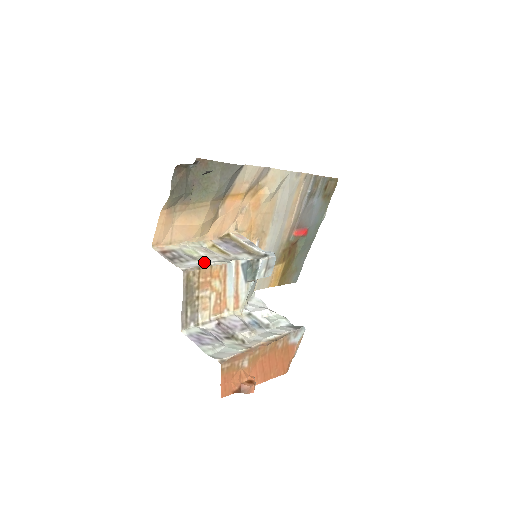
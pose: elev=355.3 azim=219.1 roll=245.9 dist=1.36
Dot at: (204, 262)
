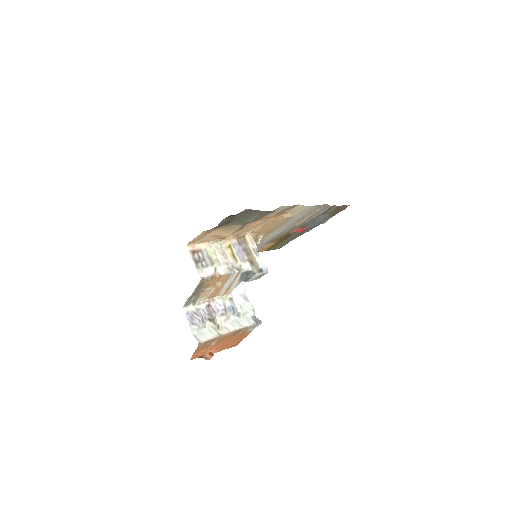
Dot at: (217, 269)
